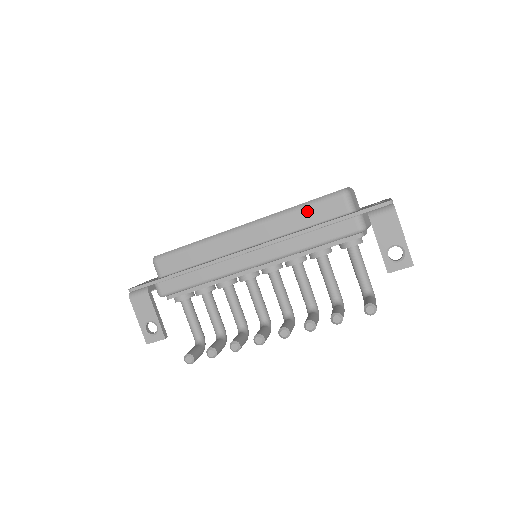
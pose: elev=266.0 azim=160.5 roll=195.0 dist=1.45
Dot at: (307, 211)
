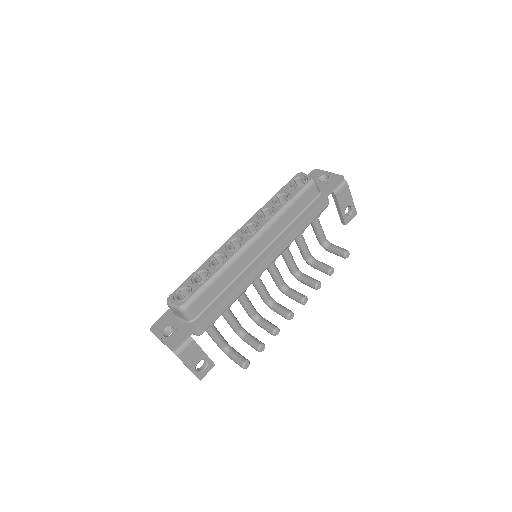
Dot at: (295, 205)
